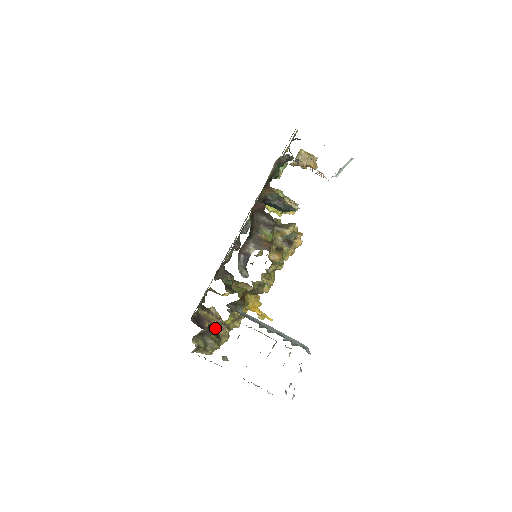
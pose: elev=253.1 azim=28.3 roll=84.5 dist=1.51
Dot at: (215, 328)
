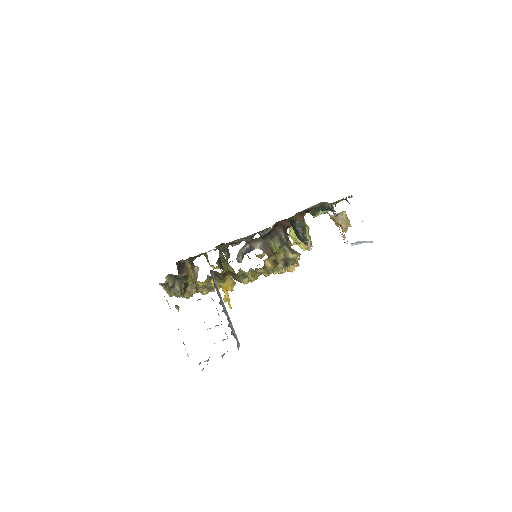
Dot at: (188, 281)
